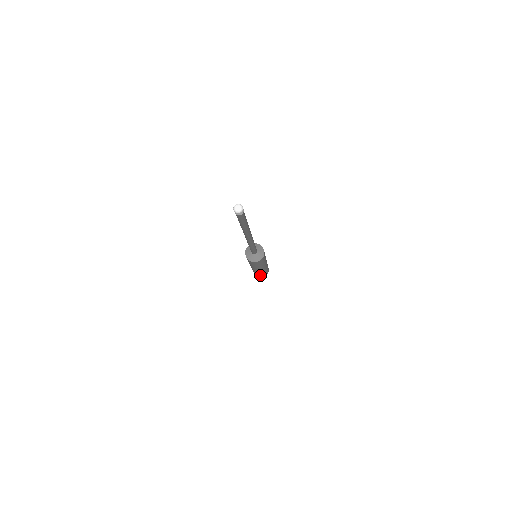
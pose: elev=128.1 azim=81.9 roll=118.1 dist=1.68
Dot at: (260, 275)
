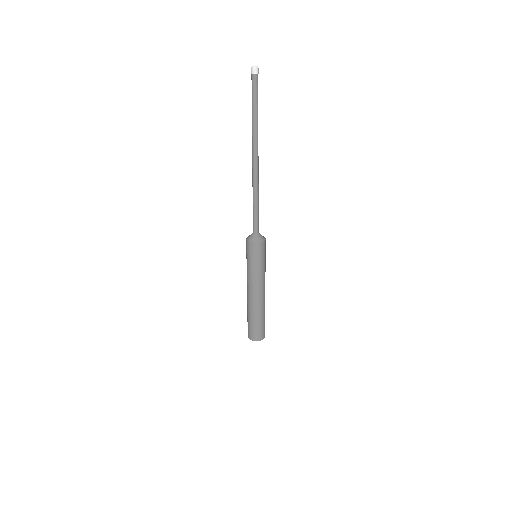
Dot at: (257, 328)
